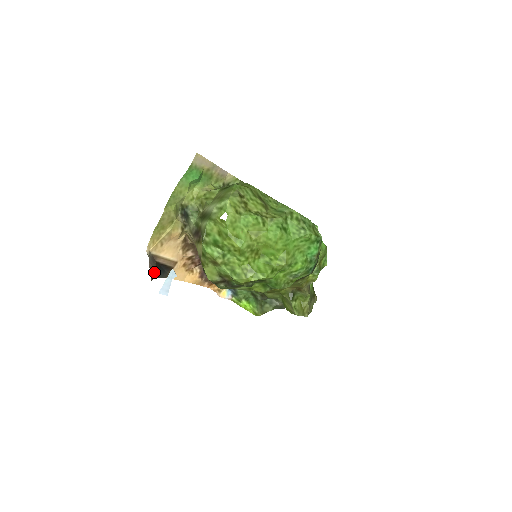
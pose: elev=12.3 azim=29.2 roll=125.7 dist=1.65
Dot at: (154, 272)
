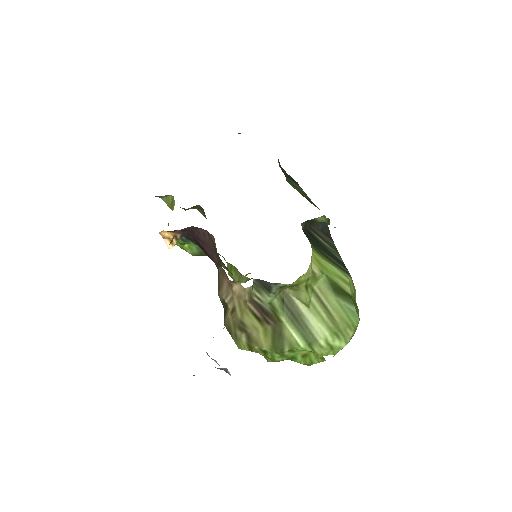
Dot at: occluded
